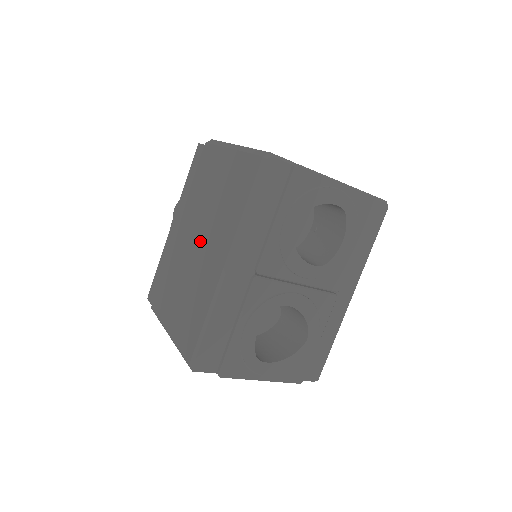
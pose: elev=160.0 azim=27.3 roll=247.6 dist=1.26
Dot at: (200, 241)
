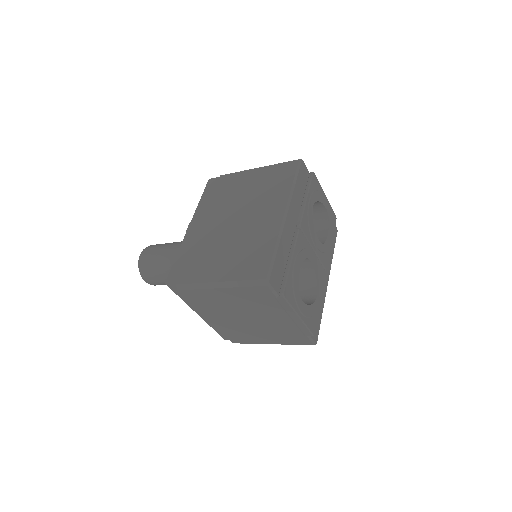
Dot at: (243, 217)
